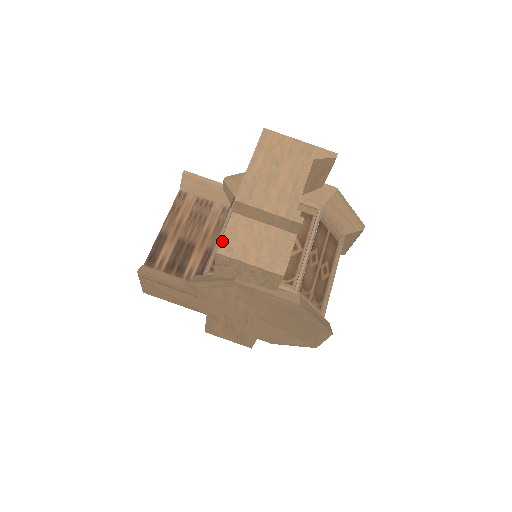
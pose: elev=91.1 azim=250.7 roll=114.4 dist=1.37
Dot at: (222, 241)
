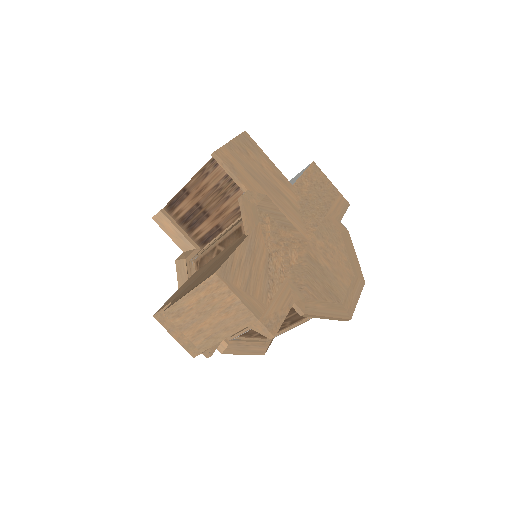
Dot at: (159, 312)
